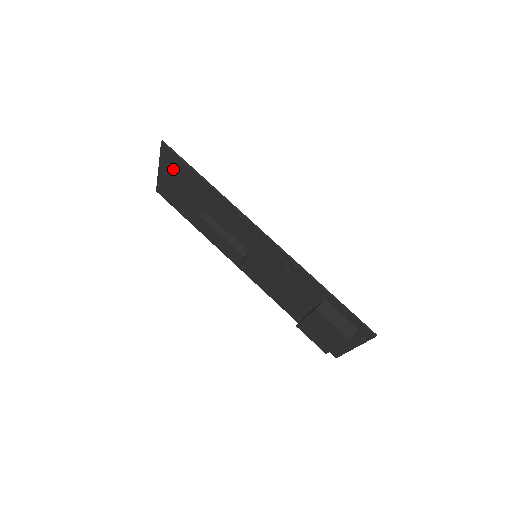
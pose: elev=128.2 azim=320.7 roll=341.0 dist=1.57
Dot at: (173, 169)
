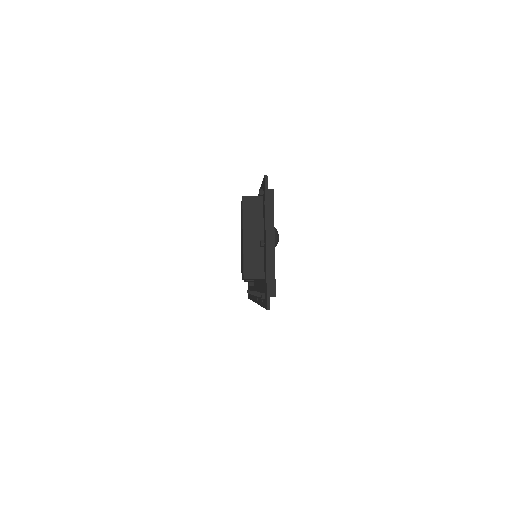
Dot at: occluded
